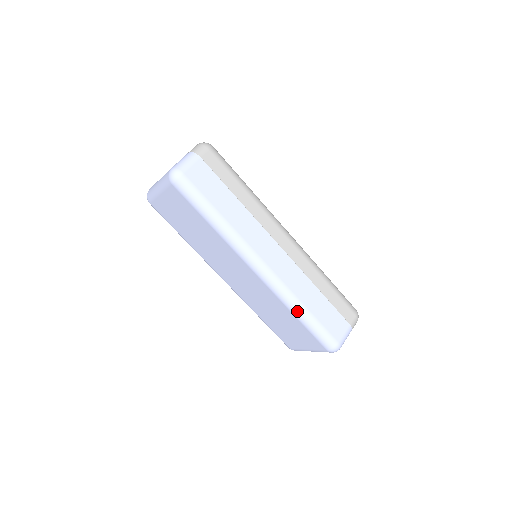
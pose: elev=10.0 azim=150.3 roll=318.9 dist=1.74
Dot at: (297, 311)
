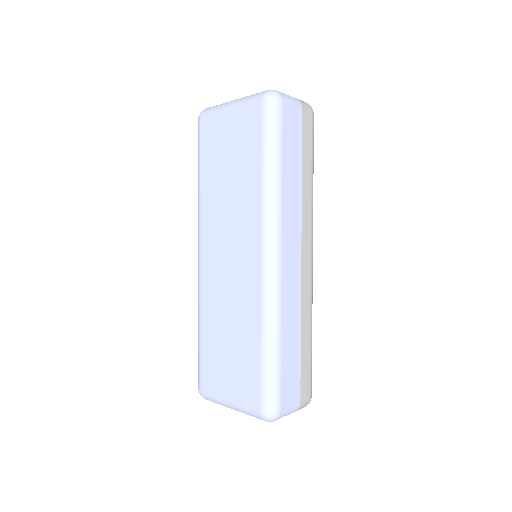
Dot at: (269, 336)
